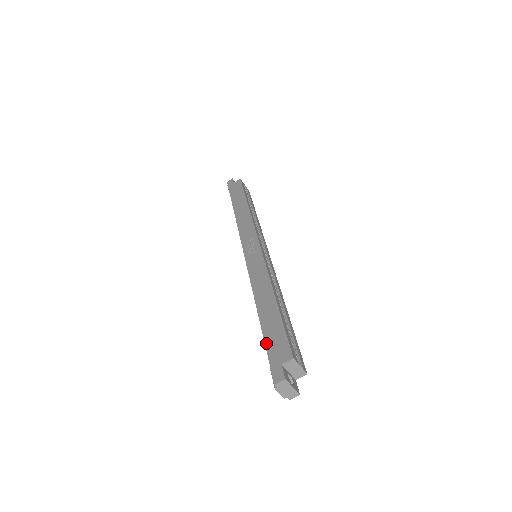
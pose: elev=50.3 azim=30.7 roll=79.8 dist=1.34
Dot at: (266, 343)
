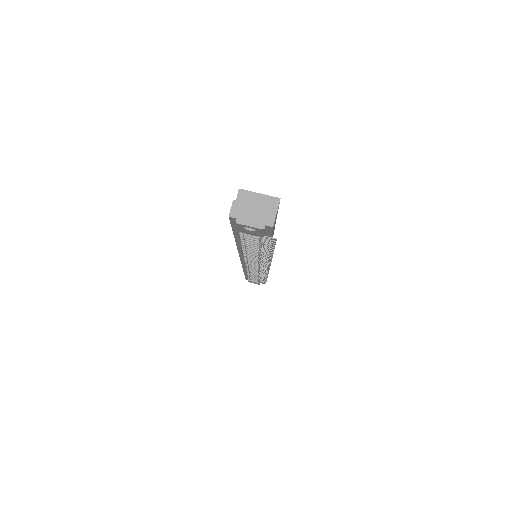
Dot at: occluded
